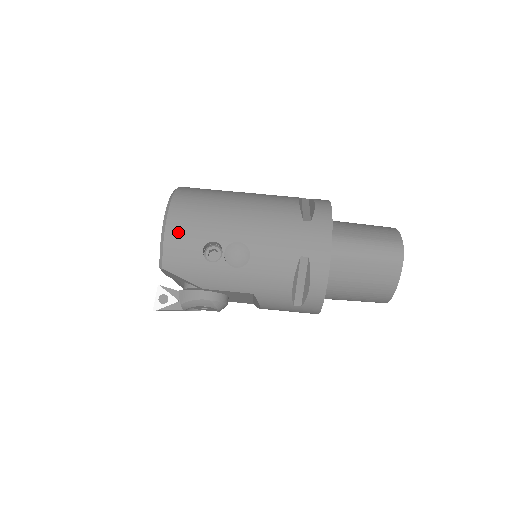
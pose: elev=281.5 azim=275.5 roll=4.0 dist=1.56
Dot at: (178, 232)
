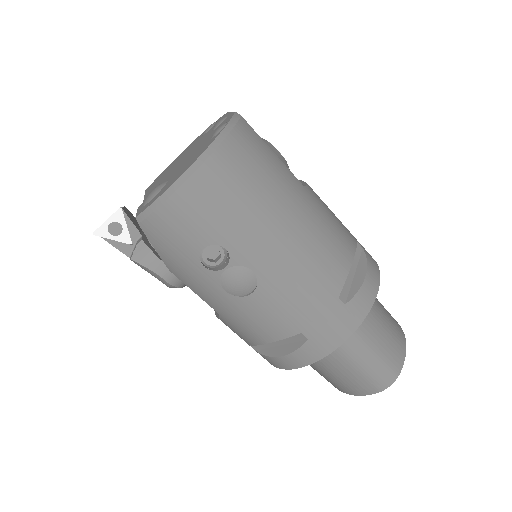
Dot at: (193, 205)
